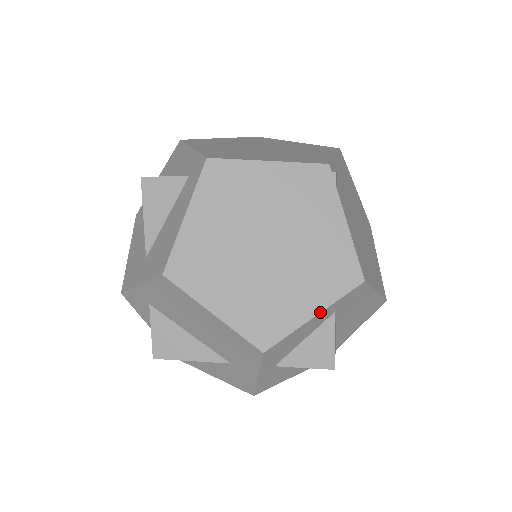
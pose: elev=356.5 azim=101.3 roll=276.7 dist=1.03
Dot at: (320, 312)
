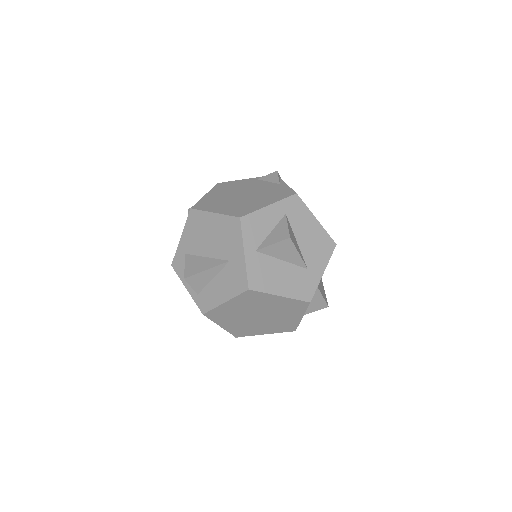
Dot at: (272, 204)
